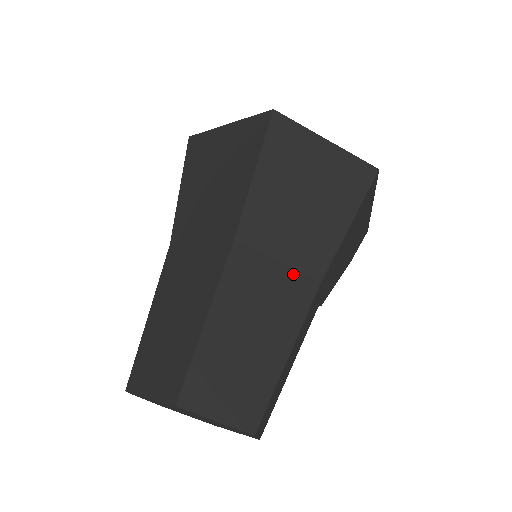
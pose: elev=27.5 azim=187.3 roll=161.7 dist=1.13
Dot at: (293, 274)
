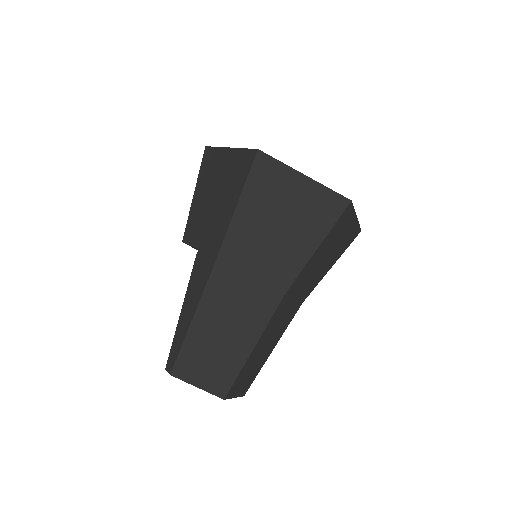
Dot at: (296, 304)
